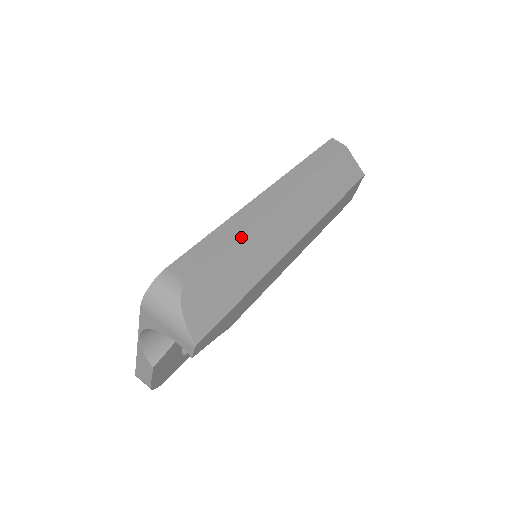
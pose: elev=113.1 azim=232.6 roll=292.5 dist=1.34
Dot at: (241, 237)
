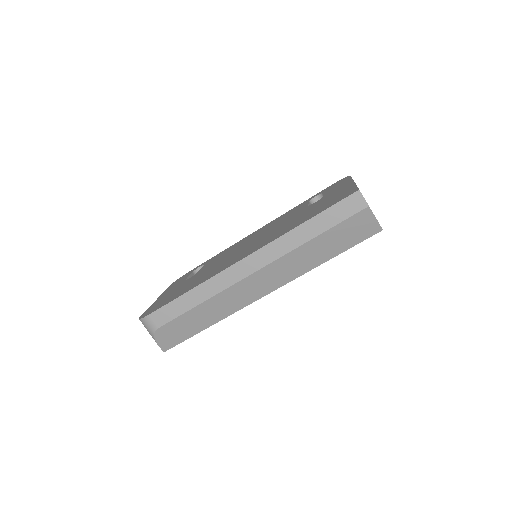
Dot at: (206, 301)
